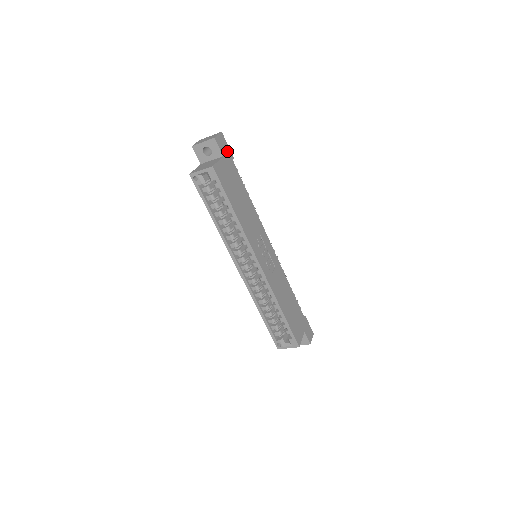
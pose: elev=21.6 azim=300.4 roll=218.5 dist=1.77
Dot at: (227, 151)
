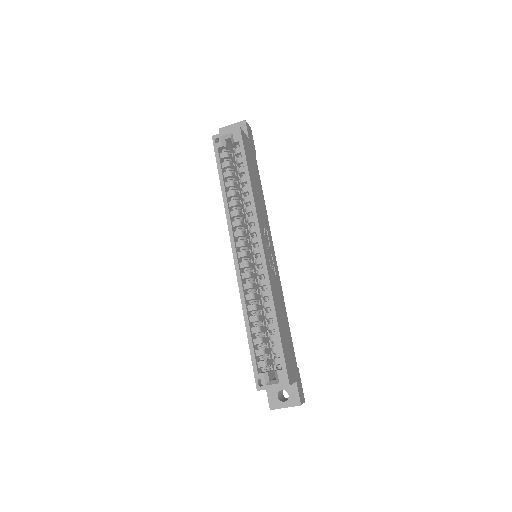
Dot at: (252, 142)
